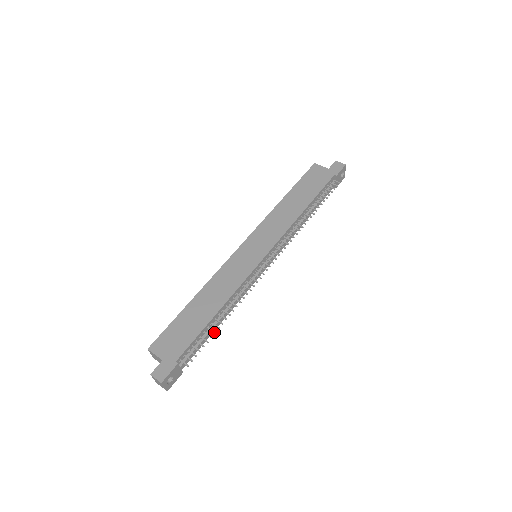
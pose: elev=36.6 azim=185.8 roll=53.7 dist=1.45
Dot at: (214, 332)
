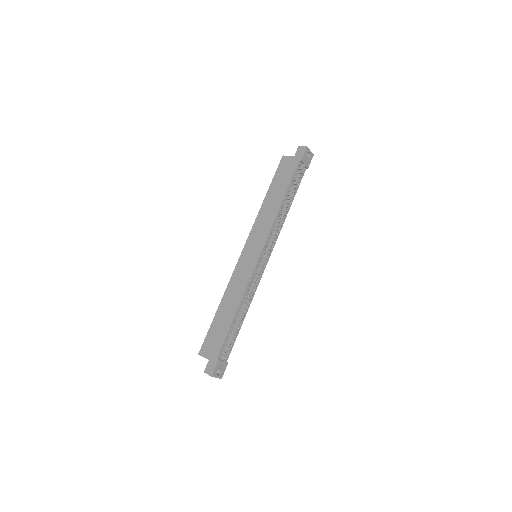
Dot at: (237, 328)
